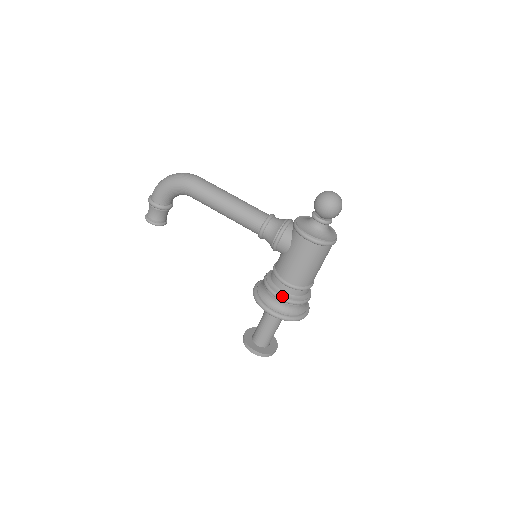
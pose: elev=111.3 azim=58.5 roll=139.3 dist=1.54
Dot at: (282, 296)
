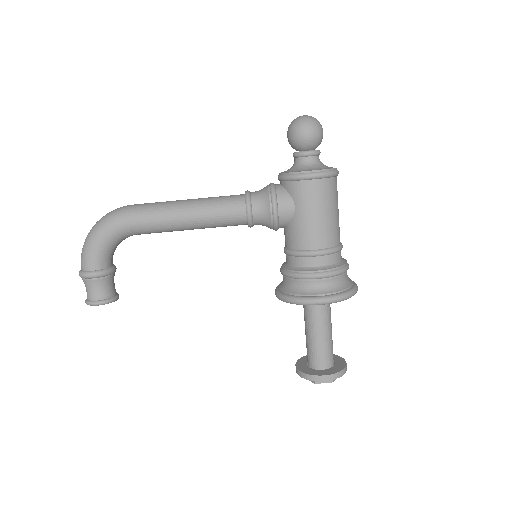
Dot at: (321, 271)
